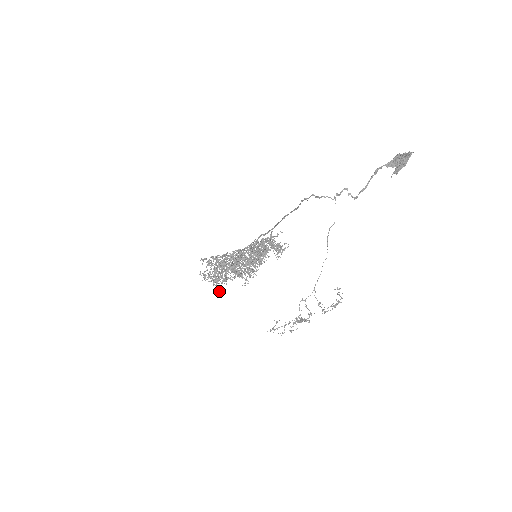
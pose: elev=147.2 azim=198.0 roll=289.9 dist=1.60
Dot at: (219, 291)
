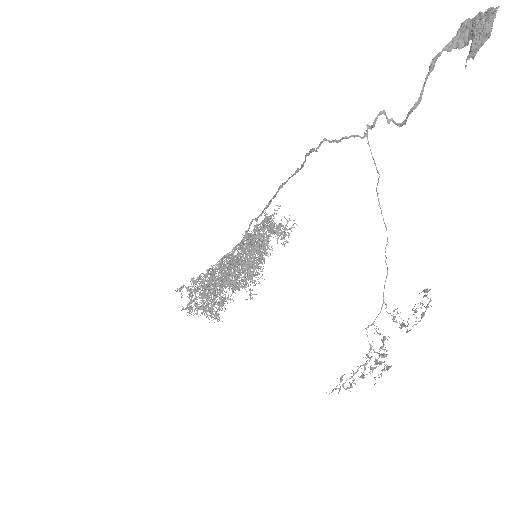
Dot at: occluded
